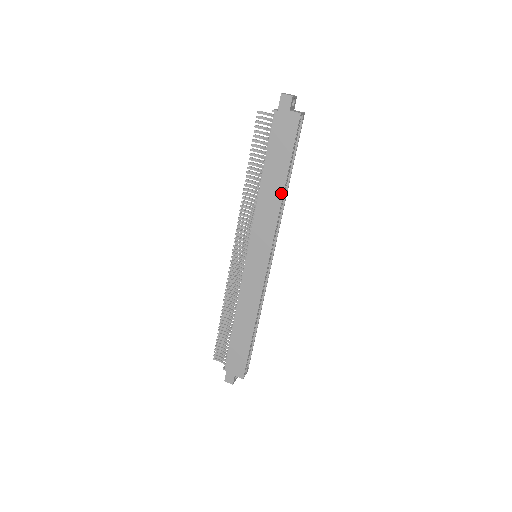
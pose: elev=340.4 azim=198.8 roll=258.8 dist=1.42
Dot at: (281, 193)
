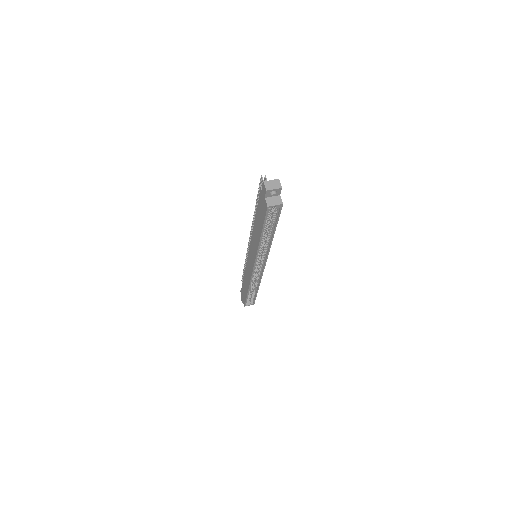
Dot at: (259, 240)
